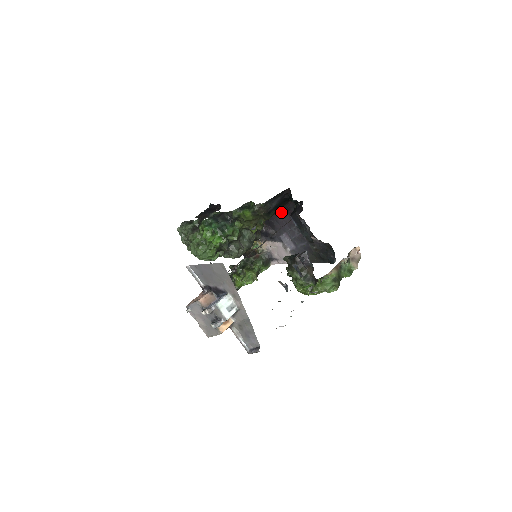
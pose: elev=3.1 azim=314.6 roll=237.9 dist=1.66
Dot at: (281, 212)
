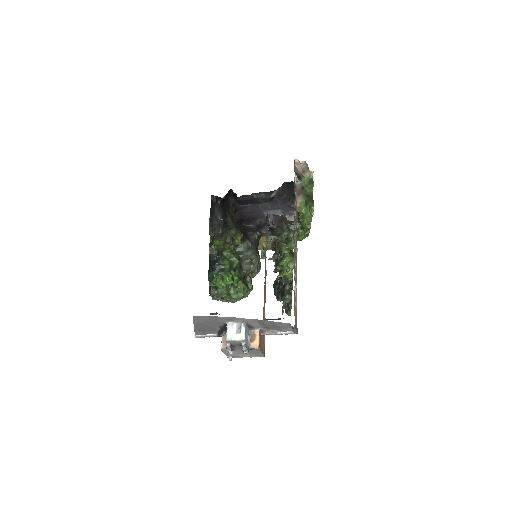
Dot at: (240, 207)
